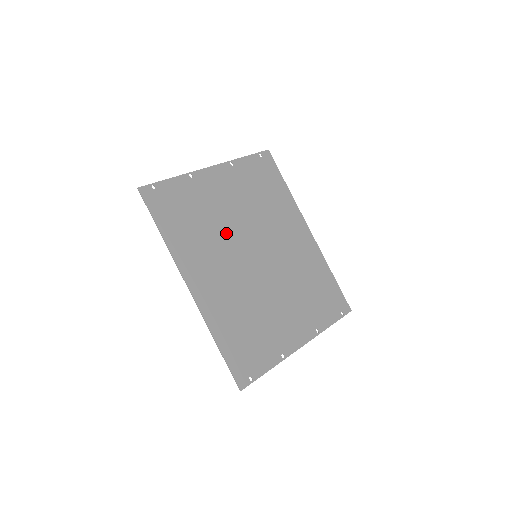
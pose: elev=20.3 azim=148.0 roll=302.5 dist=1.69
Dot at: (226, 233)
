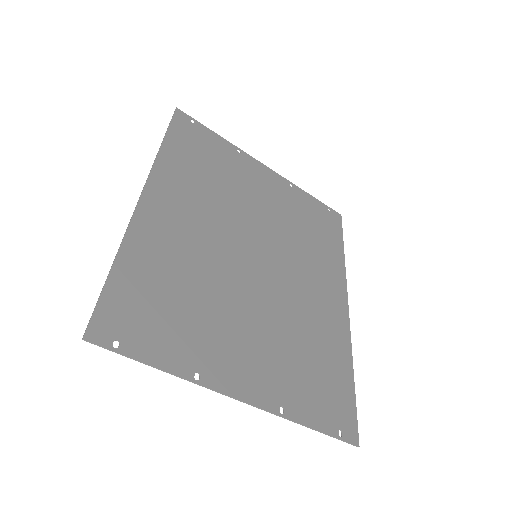
Dot at: (237, 208)
